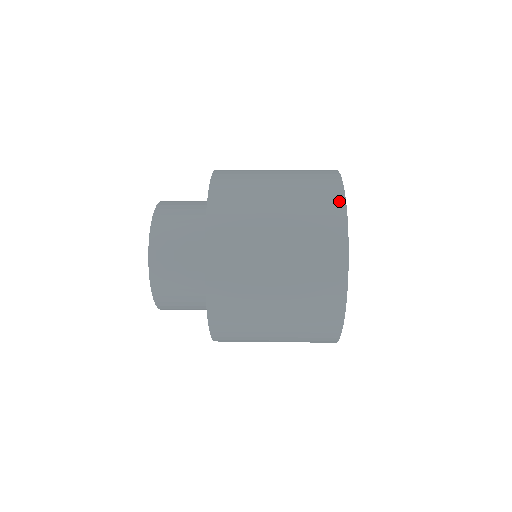
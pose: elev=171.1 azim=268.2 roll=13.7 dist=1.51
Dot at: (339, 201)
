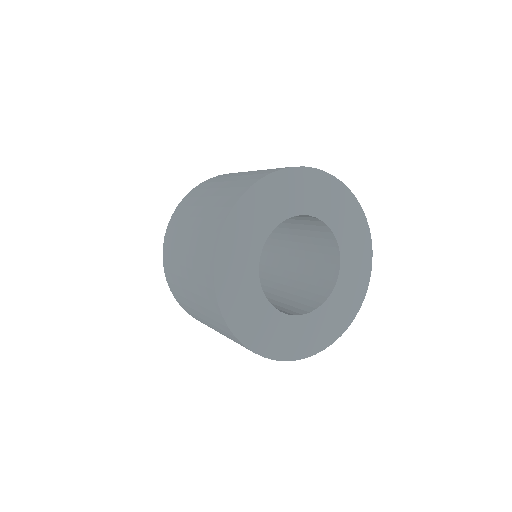
Dot at: (210, 272)
